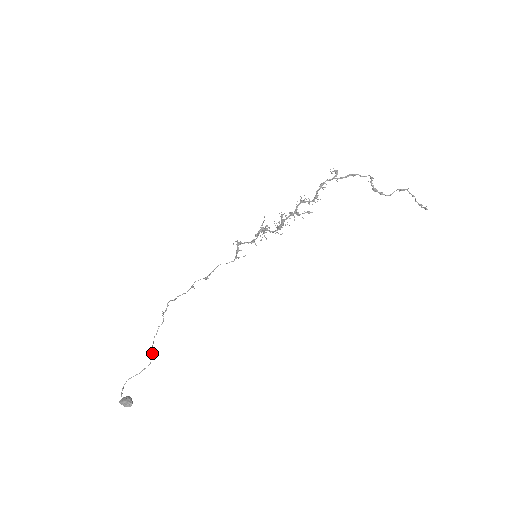
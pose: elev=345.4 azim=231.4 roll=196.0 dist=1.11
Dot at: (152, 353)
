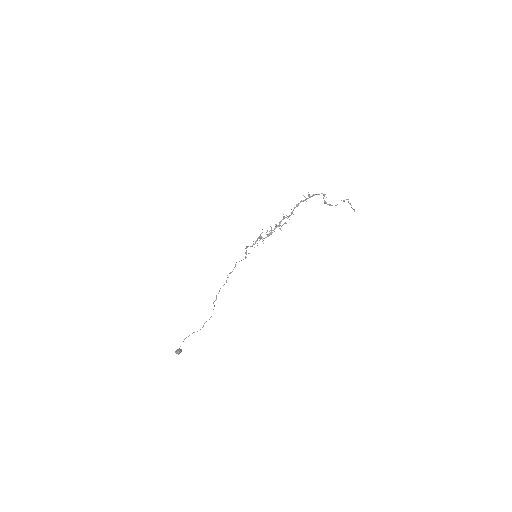
Dot at: (203, 326)
